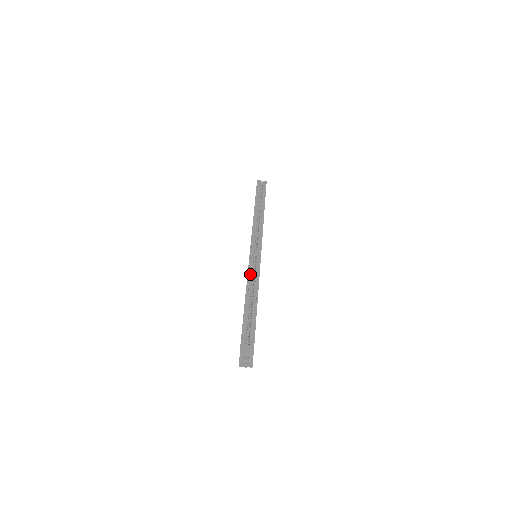
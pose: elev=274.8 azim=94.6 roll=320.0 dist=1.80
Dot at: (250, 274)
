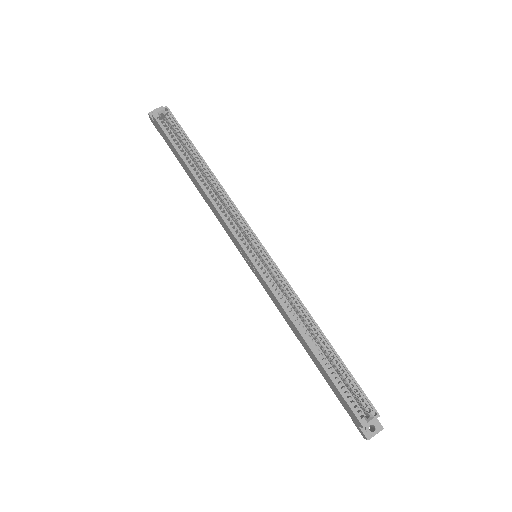
Dot at: (283, 302)
